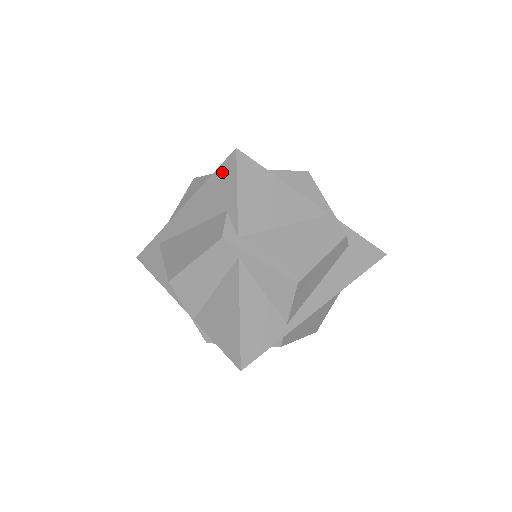
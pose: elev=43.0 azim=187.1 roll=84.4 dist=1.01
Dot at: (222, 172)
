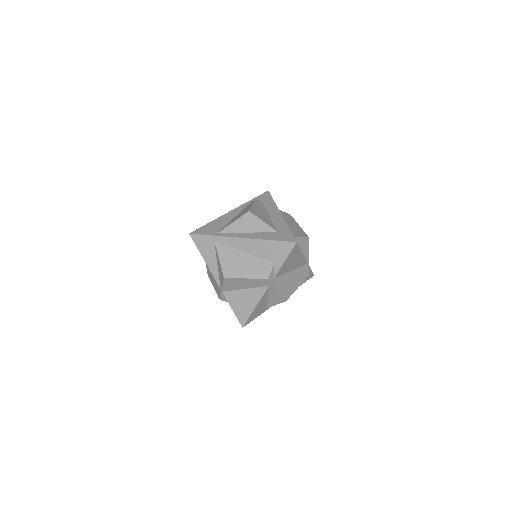
Dot at: (282, 245)
